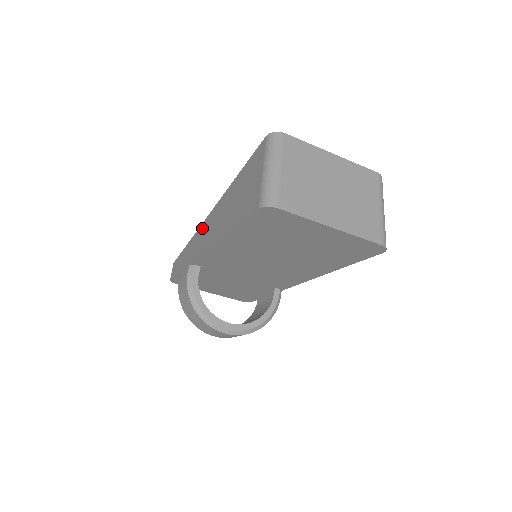
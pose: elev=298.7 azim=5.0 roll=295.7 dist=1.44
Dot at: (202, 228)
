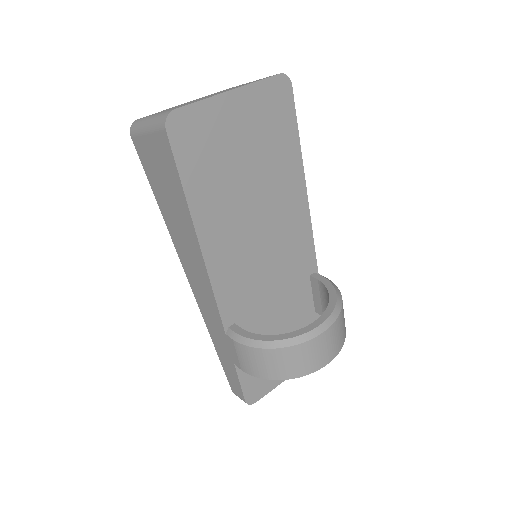
Dot at: (197, 298)
